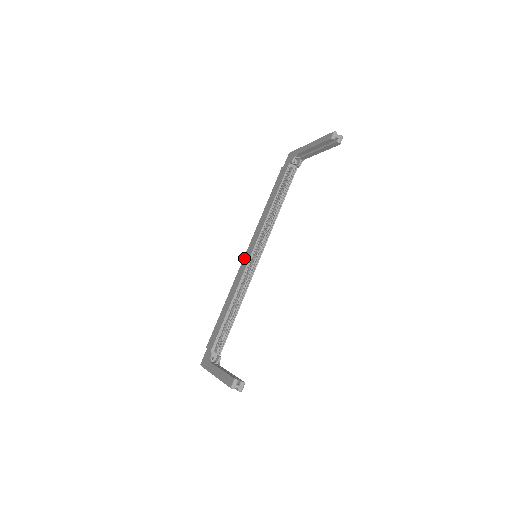
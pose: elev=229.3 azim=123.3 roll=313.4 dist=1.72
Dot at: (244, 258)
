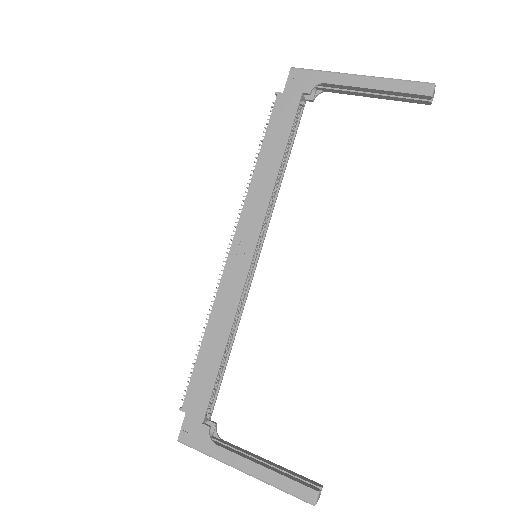
Dot at: (231, 257)
